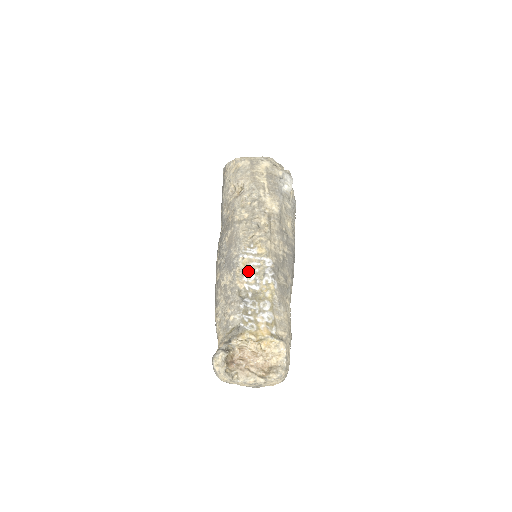
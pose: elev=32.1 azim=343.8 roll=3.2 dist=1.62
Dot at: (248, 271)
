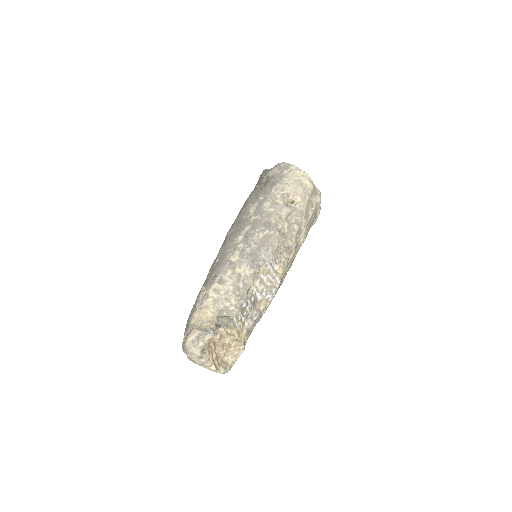
Dot at: (263, 279)
